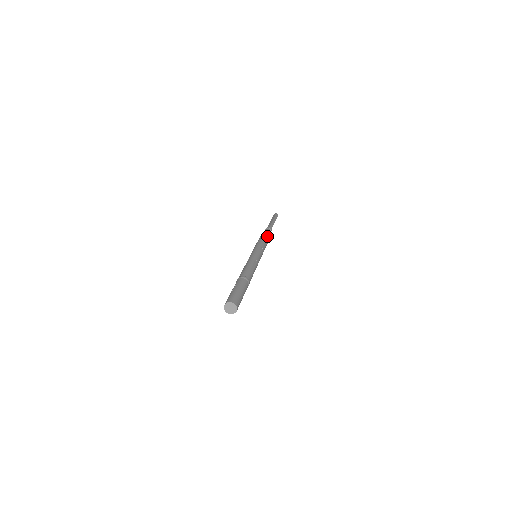
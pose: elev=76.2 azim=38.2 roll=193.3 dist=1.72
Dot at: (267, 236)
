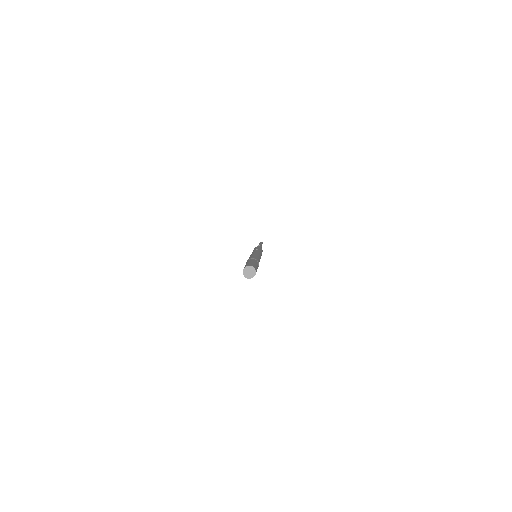
Dot at: (257, 246)
